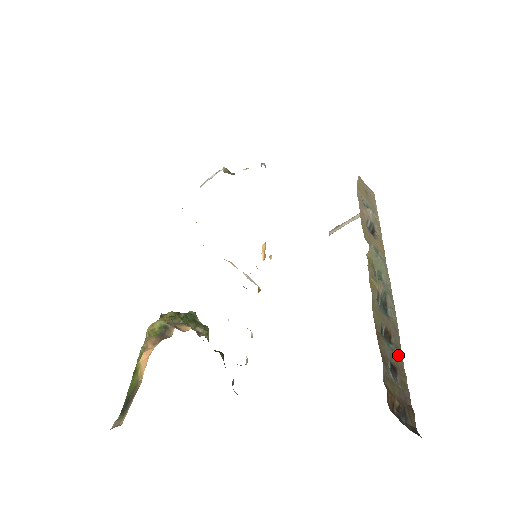
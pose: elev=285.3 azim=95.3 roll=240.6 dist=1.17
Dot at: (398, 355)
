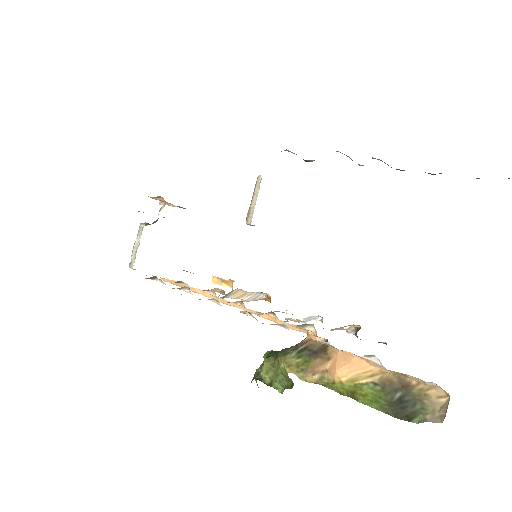
Dot at: occluded
